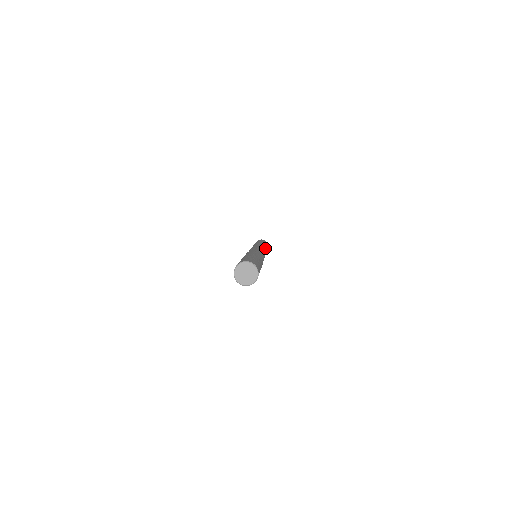
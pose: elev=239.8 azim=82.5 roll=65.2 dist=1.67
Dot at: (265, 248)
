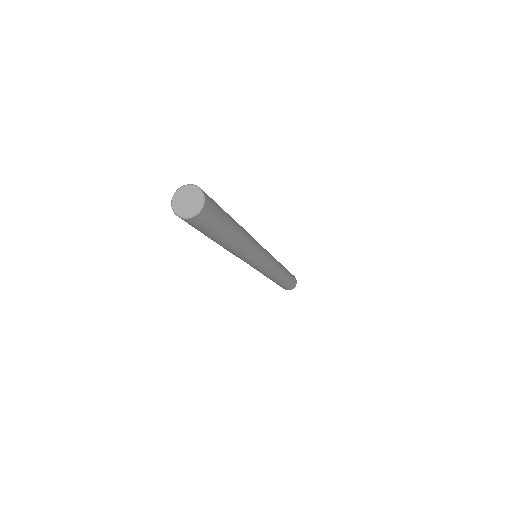
Dot at: occluded
